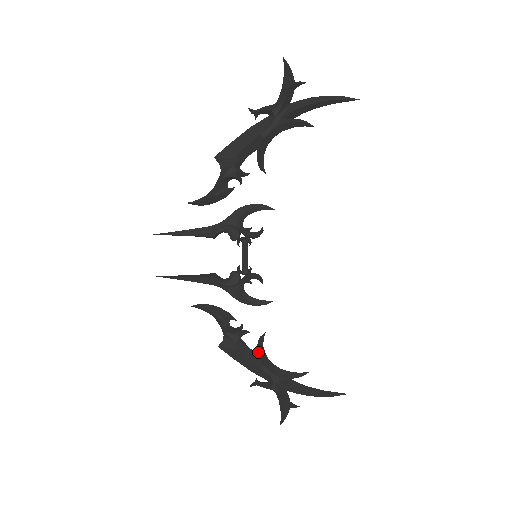
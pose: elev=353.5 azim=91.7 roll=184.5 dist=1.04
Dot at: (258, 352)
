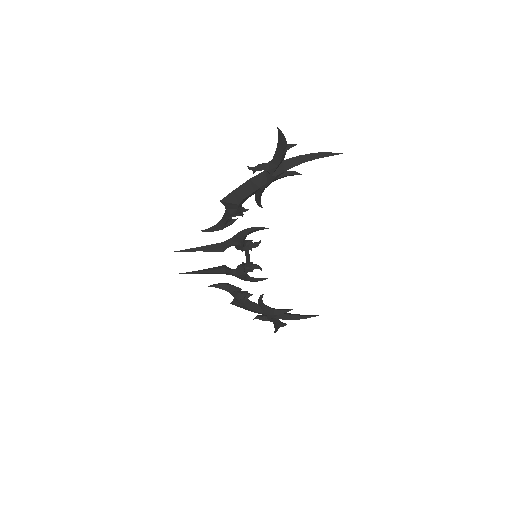
Dot at: (259, 304)
